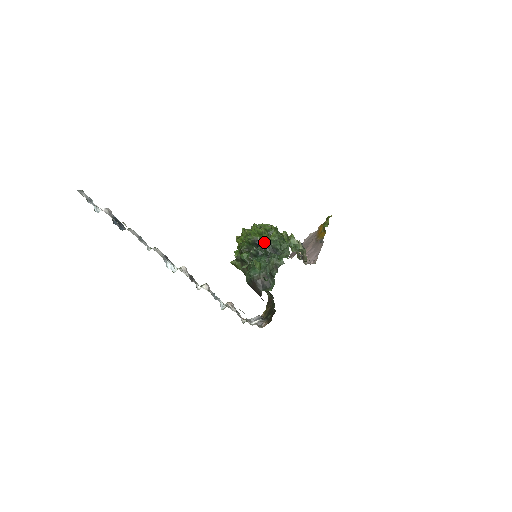
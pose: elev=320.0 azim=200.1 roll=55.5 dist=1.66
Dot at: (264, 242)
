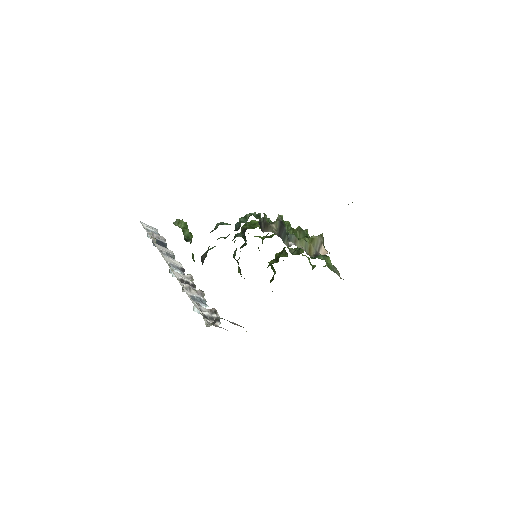
Dot at: occluded
